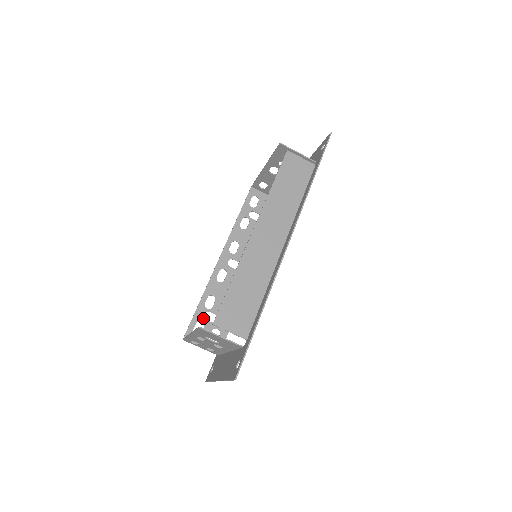
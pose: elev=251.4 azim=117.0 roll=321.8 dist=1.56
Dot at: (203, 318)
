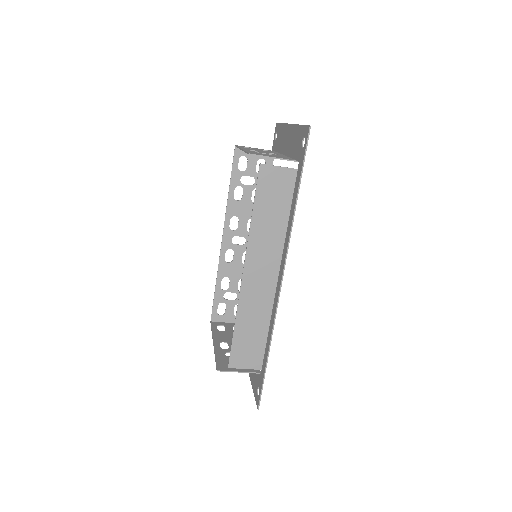
Dot at: (223, 299)
